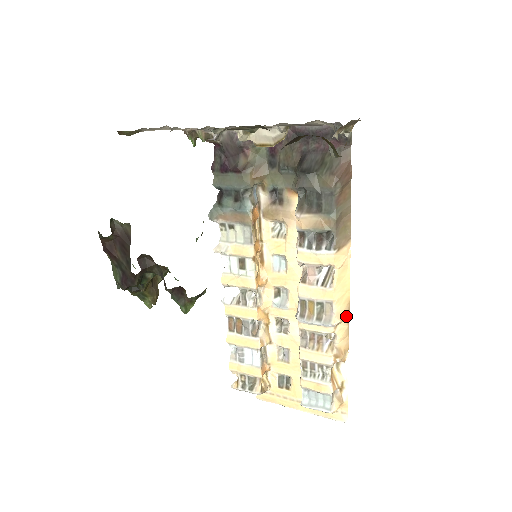
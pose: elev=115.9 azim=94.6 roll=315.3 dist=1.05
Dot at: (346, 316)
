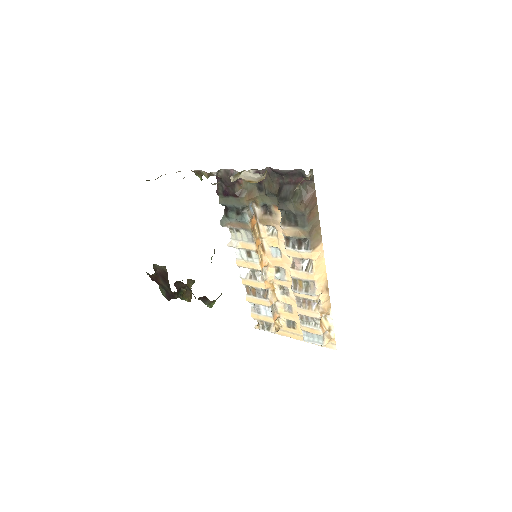
Dot at: (326, 288)
